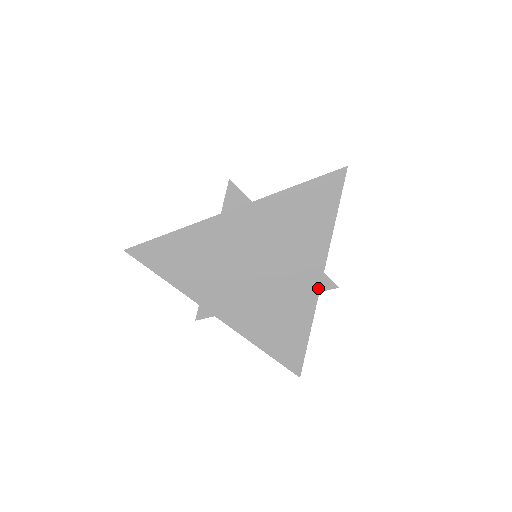
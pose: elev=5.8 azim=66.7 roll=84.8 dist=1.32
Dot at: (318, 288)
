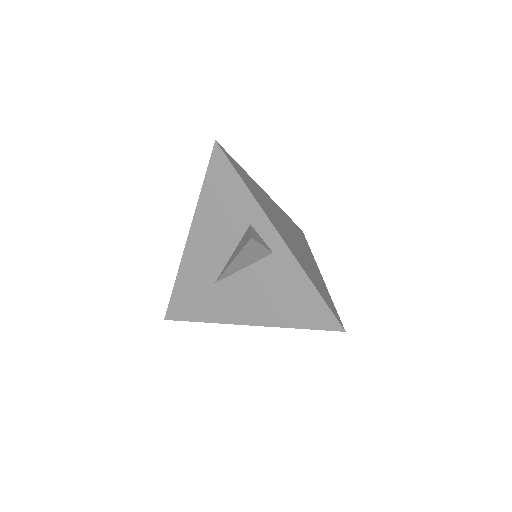
Dot at: (321, 275)
